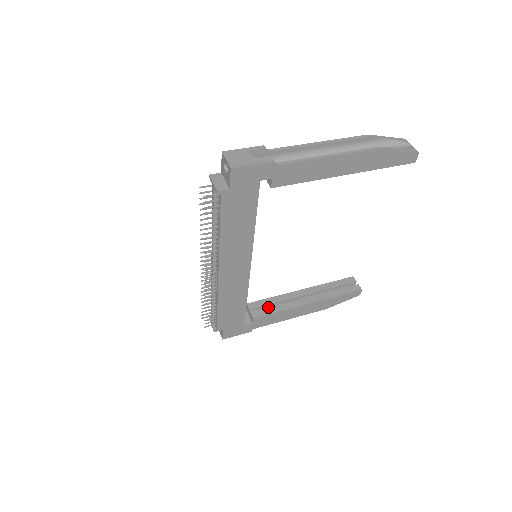
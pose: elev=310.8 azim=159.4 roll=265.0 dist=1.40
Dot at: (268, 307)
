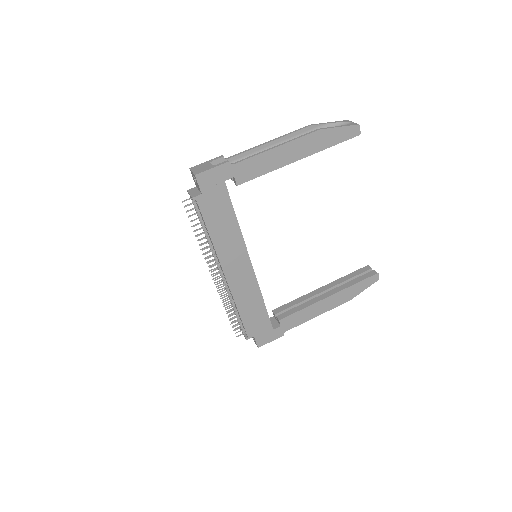
Dot at: occluded
